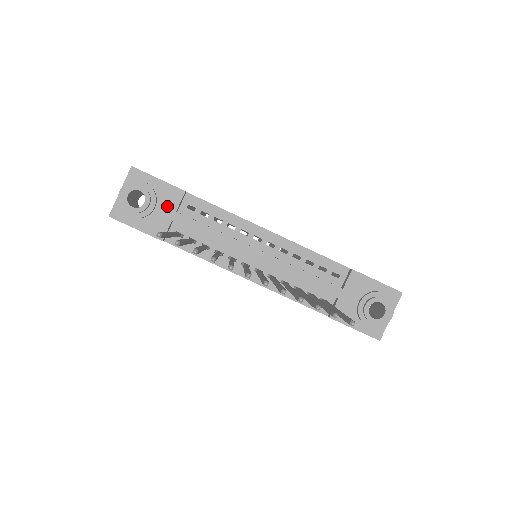
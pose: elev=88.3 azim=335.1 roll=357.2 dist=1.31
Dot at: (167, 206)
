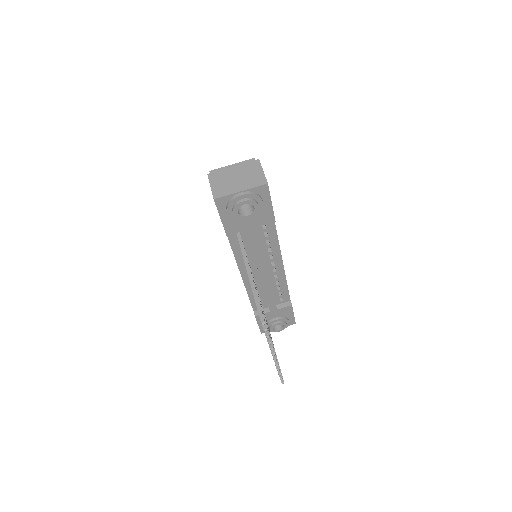
Dot at: (255, 221)
